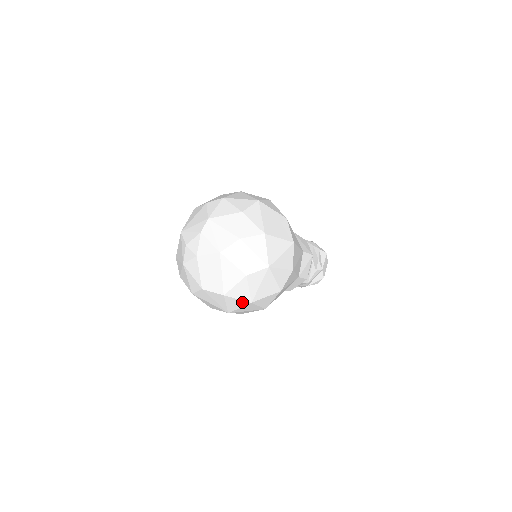
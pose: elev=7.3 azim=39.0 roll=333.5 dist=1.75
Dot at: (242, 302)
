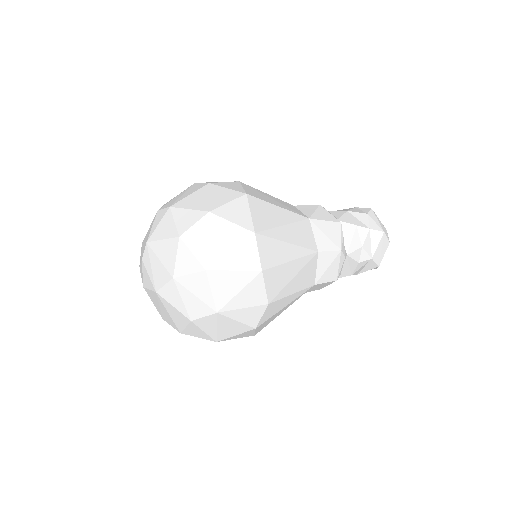
Dot at: (207, 339)
